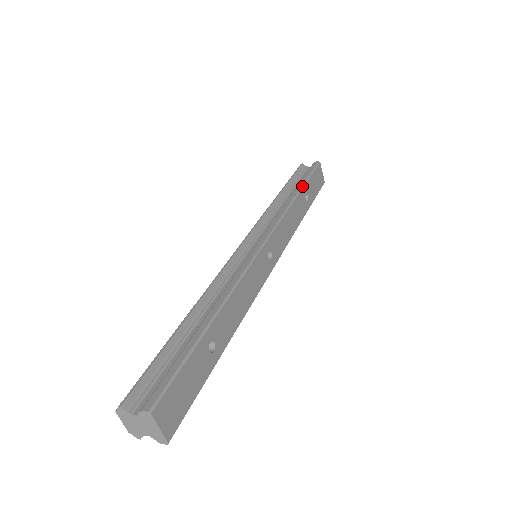
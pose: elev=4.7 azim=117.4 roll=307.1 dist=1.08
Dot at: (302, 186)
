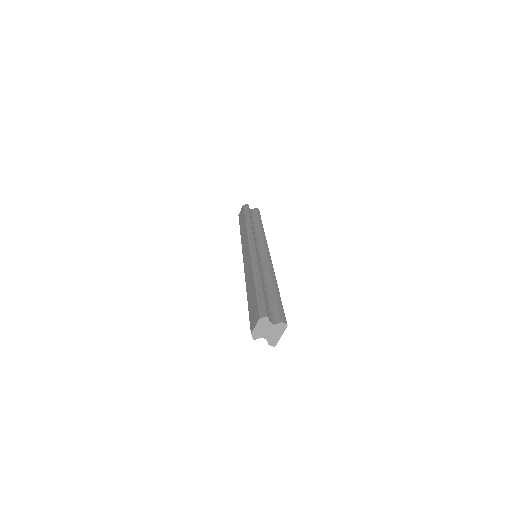
Dot at: occluded
